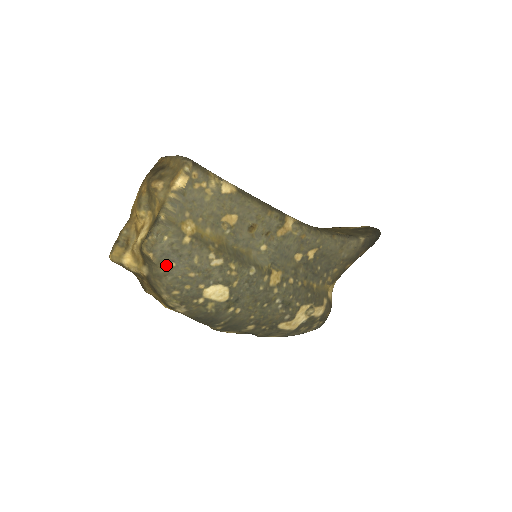
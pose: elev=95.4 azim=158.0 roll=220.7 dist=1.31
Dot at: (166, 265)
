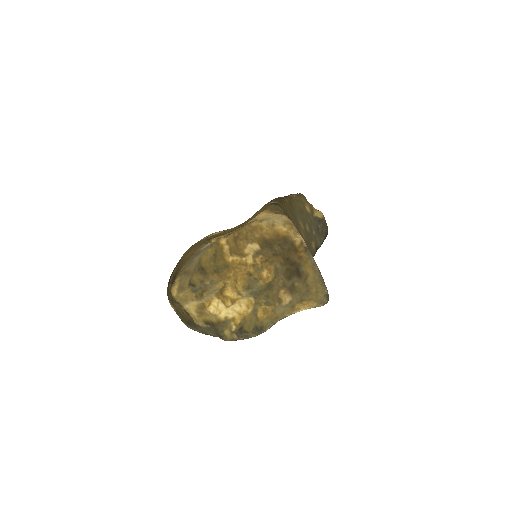
Dot at: occluded
